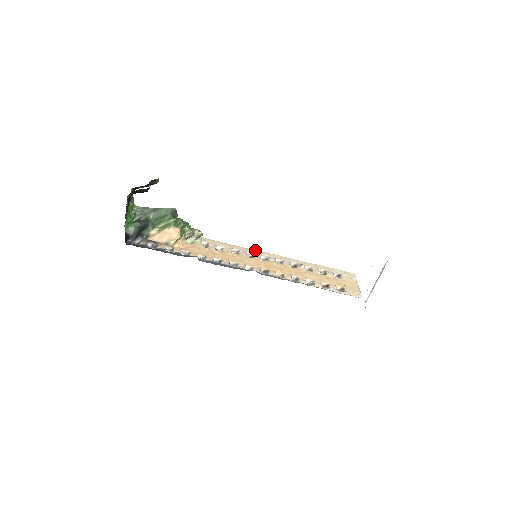
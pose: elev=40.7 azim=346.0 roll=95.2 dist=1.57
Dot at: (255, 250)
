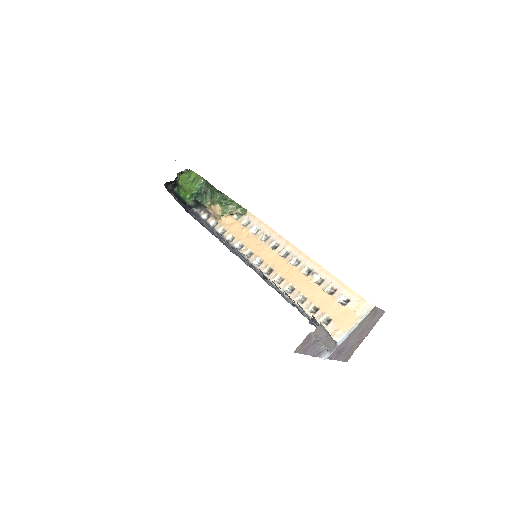
Dot at: (286, 240)
